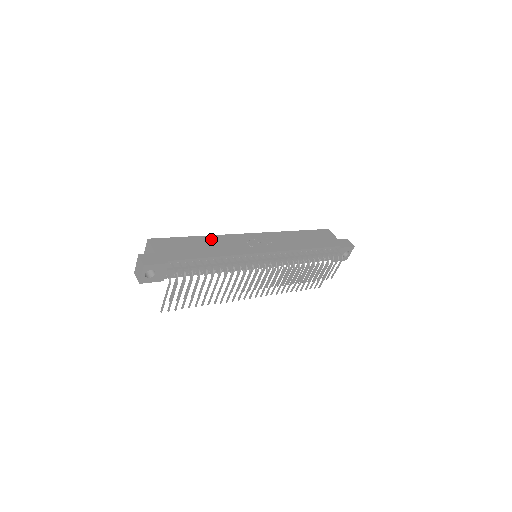
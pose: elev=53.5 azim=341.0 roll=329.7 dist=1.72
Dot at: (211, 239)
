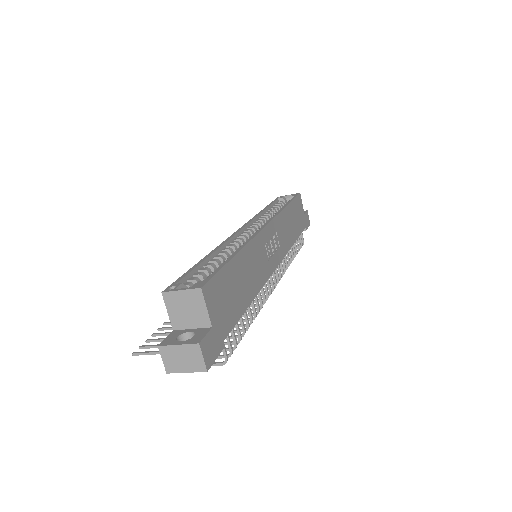
Dot at: (247, 256)
